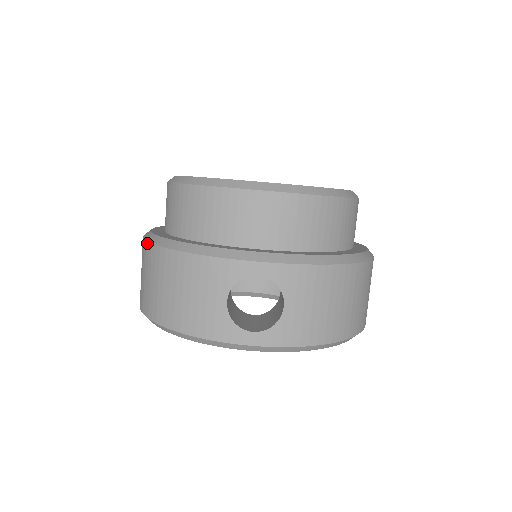
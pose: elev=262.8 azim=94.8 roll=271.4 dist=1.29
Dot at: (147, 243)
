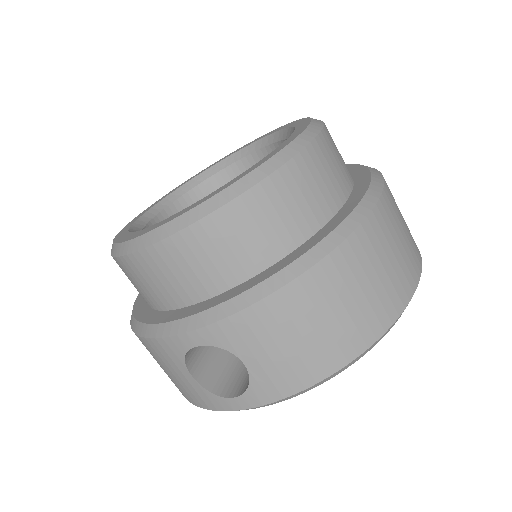
Dot at: occluded
